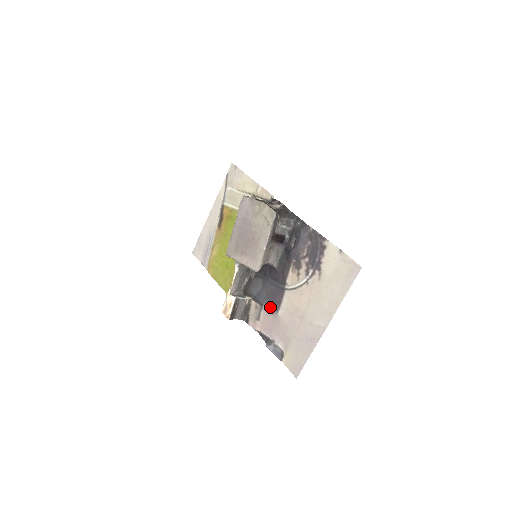
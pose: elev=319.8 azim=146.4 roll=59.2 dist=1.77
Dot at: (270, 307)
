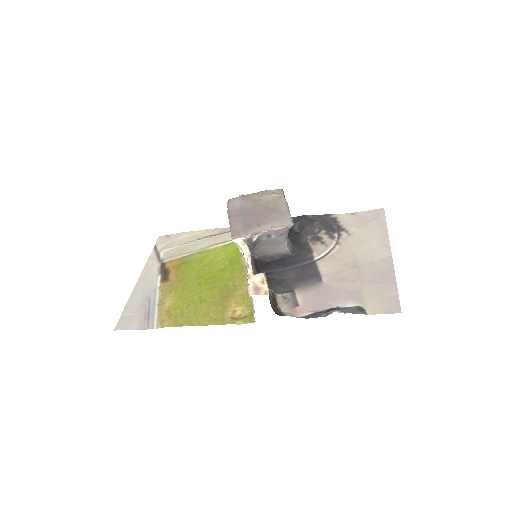
Dot at: (307, 284)
